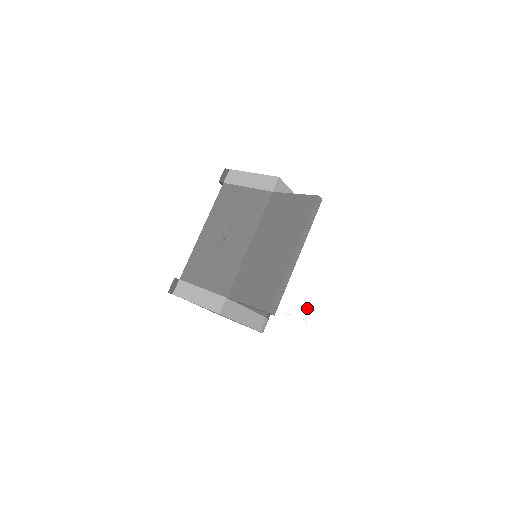
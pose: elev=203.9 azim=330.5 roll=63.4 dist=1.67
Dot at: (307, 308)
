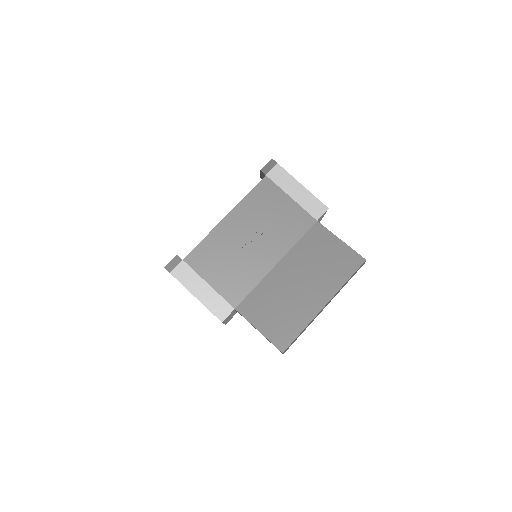
Dot at: (320, 365)
